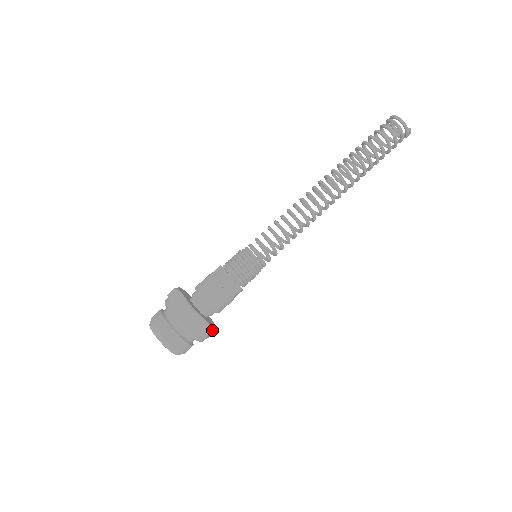
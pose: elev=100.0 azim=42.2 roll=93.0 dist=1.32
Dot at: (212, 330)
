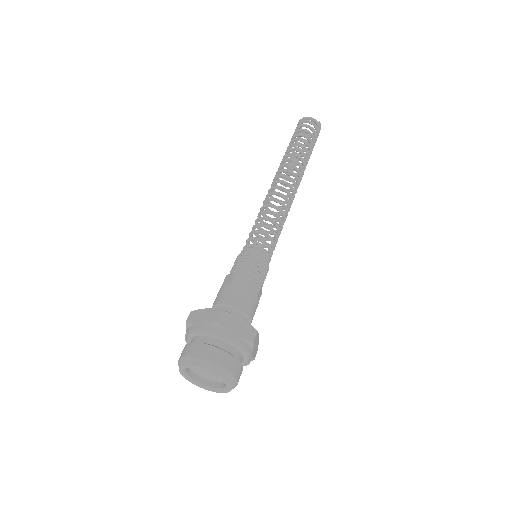
Dot at: (256, 330)
